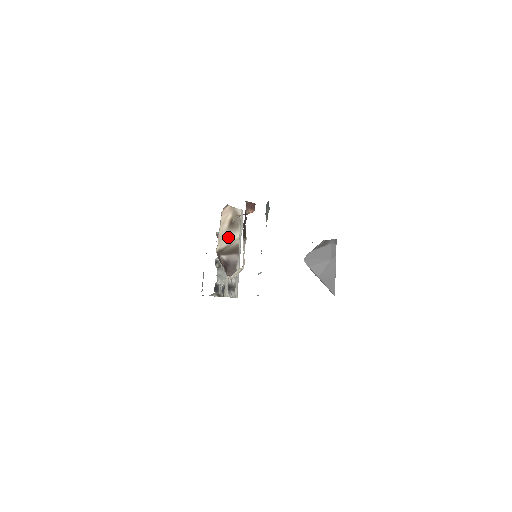
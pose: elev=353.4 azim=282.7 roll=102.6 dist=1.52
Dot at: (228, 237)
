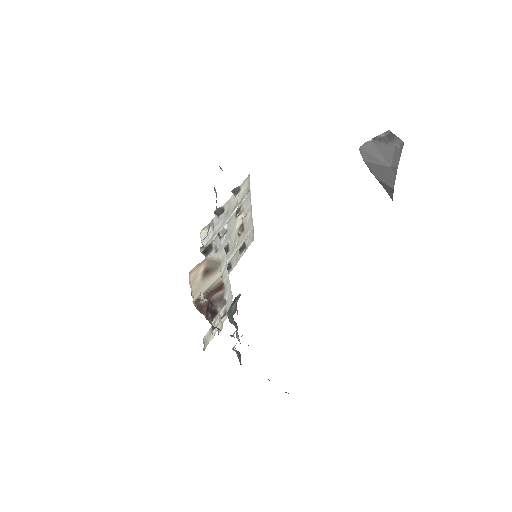
Dot at: (205, 283)
